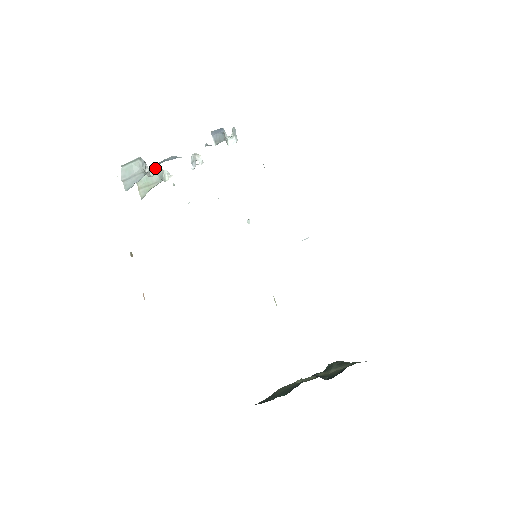
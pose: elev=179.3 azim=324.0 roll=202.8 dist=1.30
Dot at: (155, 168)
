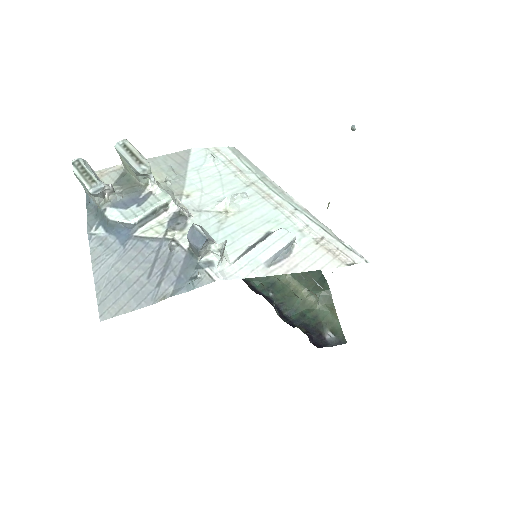
Dot at: (133, 168)
